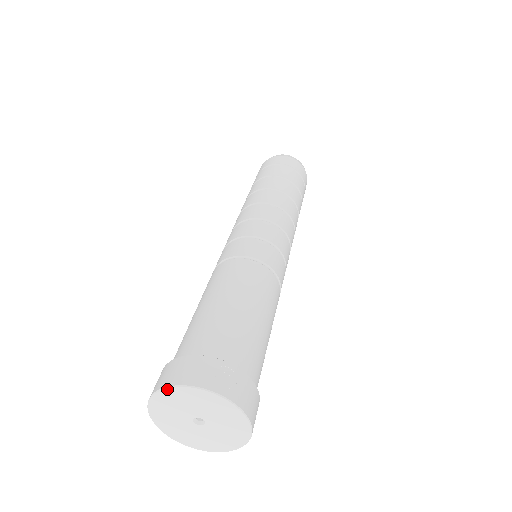
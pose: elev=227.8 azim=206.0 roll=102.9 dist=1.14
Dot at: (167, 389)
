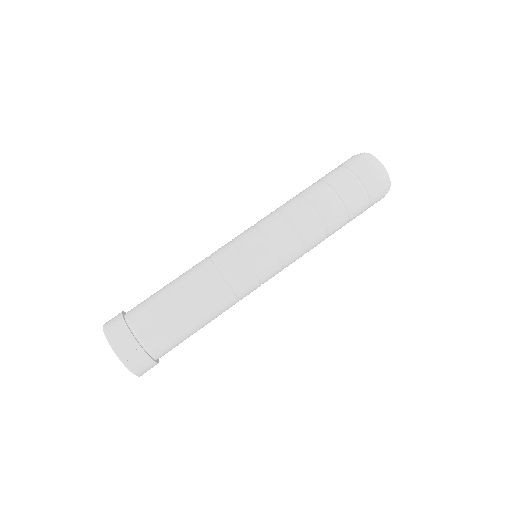
Dot at: (105, 335)
